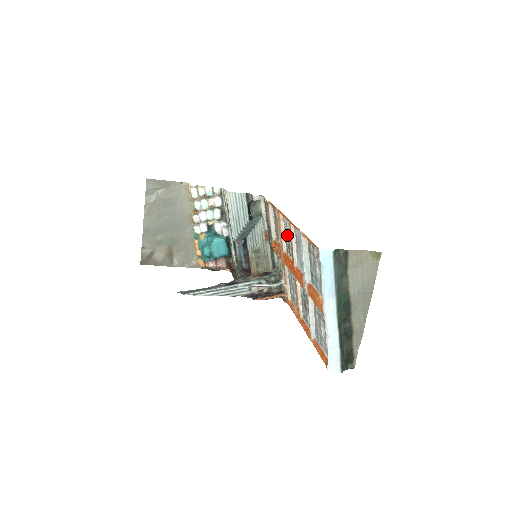
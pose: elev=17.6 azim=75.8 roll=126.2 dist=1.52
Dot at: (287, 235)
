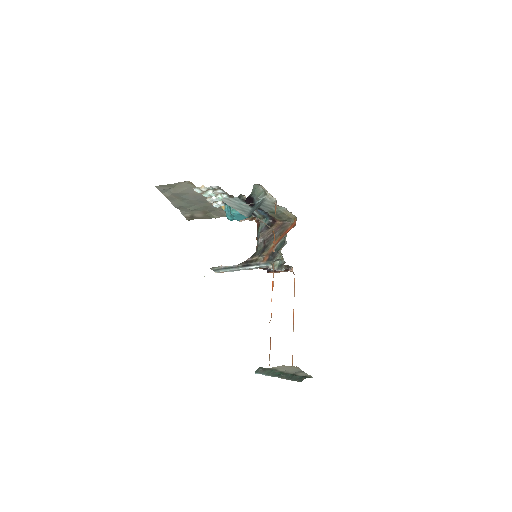
Dot at: occluded
